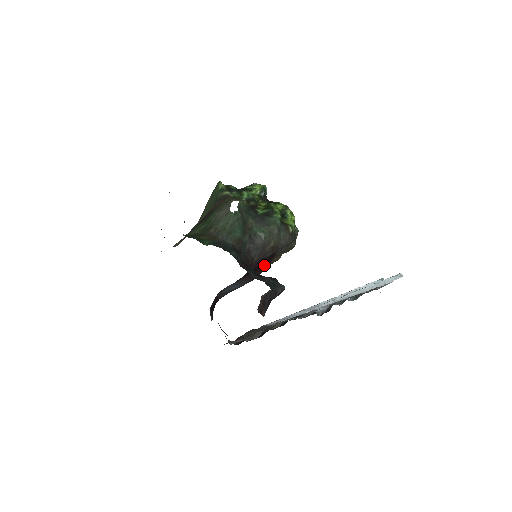
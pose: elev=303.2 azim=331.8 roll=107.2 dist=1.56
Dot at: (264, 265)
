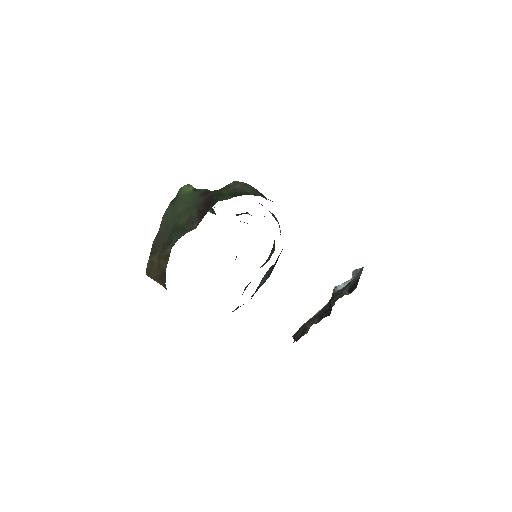
Dot at: occluded
